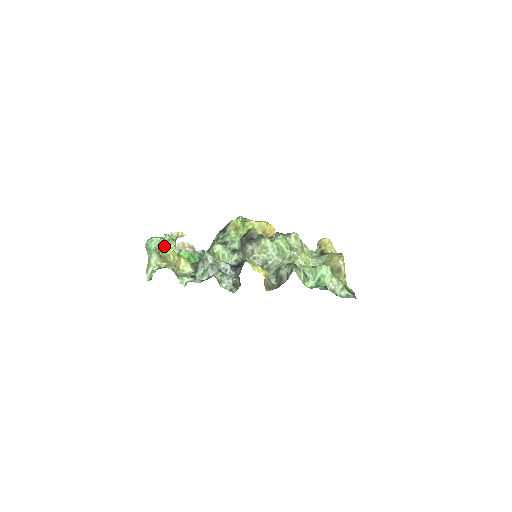
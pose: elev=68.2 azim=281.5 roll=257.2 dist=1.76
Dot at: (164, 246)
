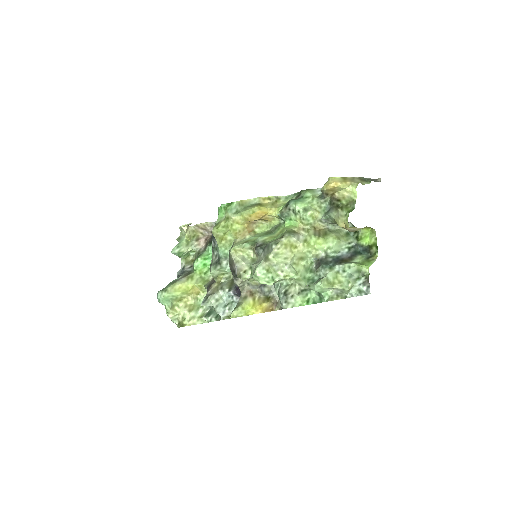
Dot at: (171, 297)
